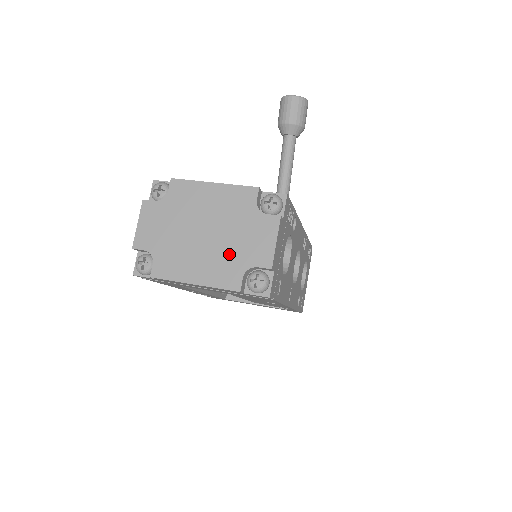
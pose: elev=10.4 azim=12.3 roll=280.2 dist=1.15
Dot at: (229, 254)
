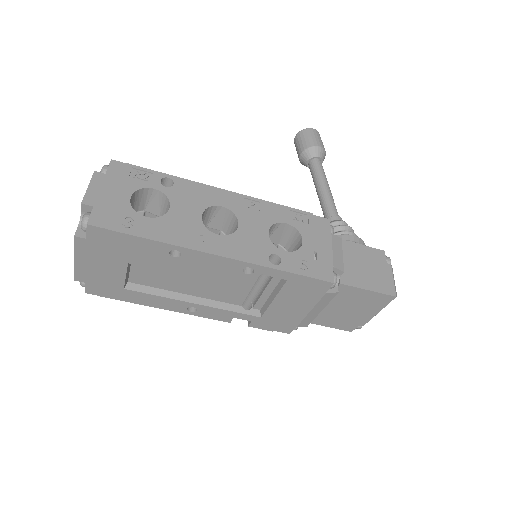
Dot at: occluded
